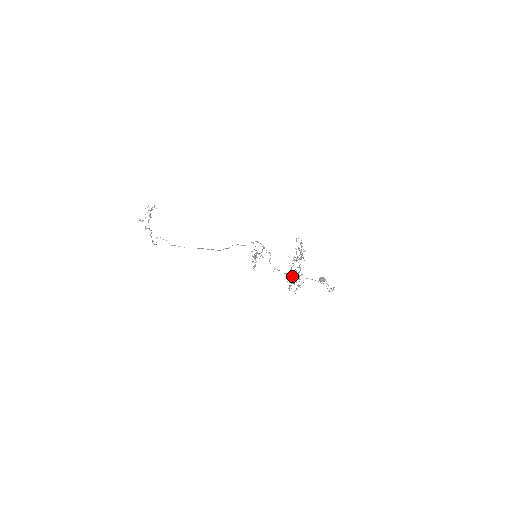
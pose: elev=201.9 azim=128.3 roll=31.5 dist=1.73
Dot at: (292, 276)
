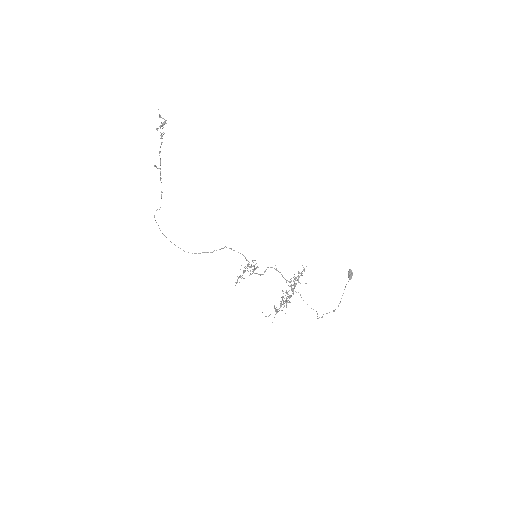
Dot at: (301, 274)
